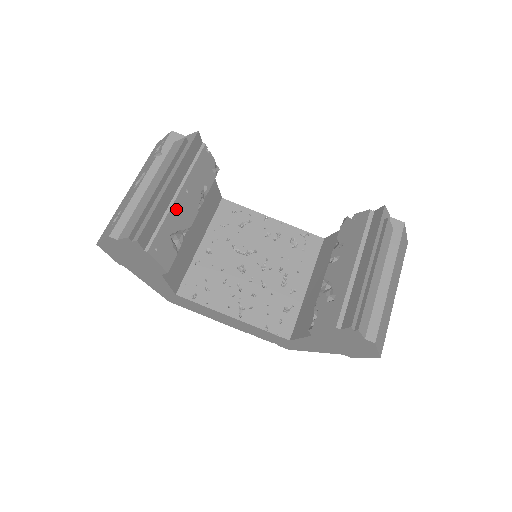
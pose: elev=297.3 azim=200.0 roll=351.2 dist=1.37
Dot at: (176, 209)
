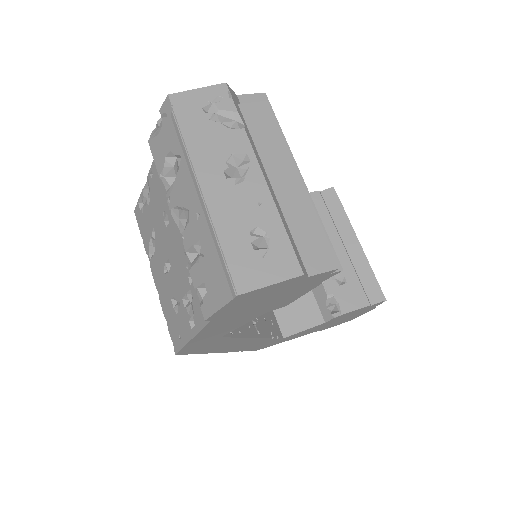
Dot at: occluded
